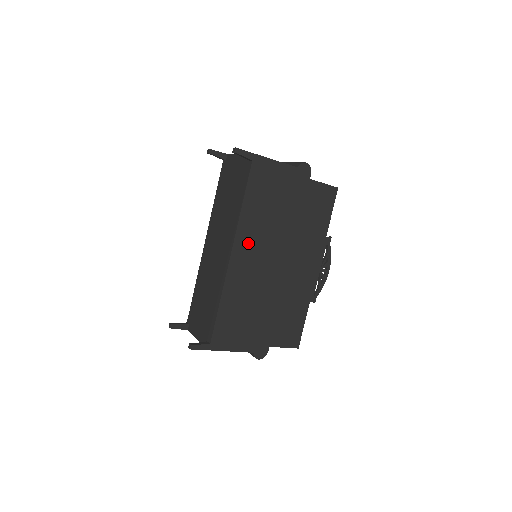
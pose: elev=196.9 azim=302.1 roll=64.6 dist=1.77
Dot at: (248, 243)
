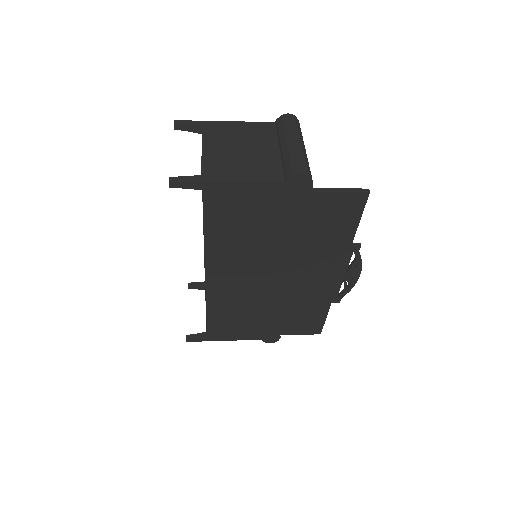
Dot at: (226, 267)
